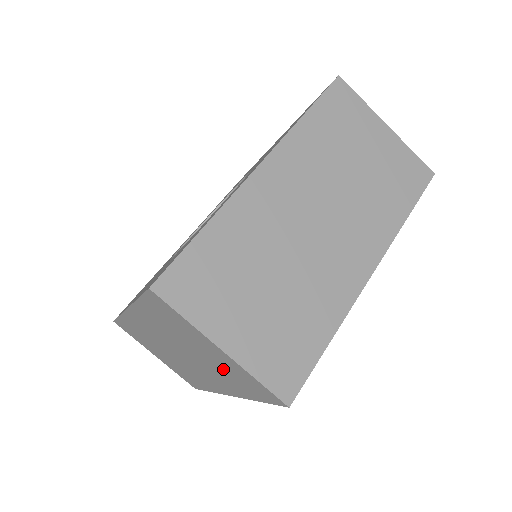
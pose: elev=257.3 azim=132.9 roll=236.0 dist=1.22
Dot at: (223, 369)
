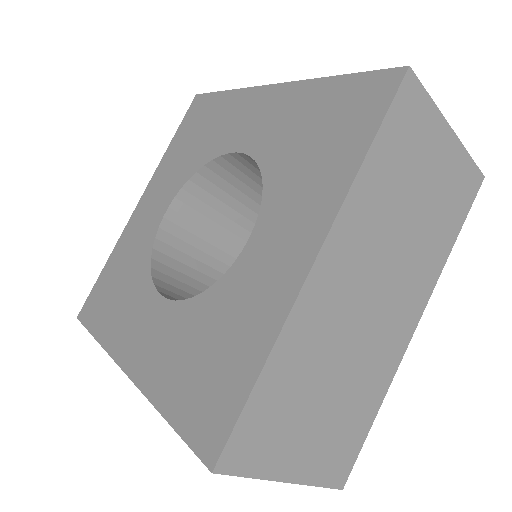
Dot at: occluded
